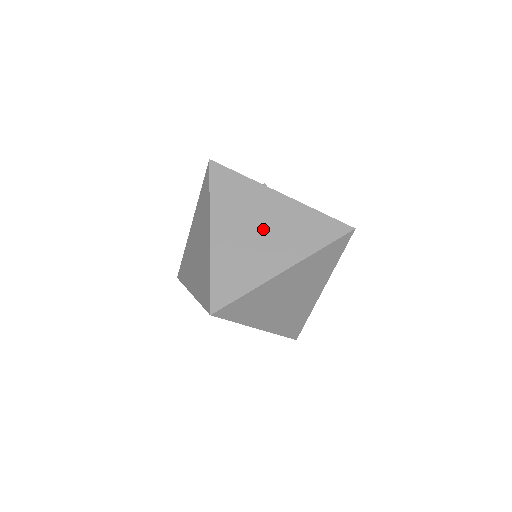
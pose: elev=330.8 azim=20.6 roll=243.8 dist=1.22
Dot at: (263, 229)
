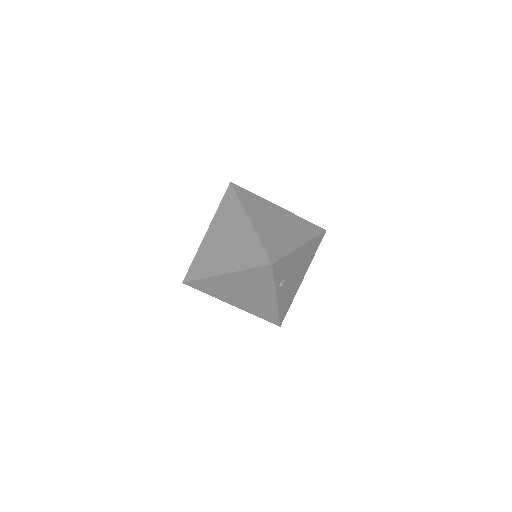
Dot at: (246, 295)
